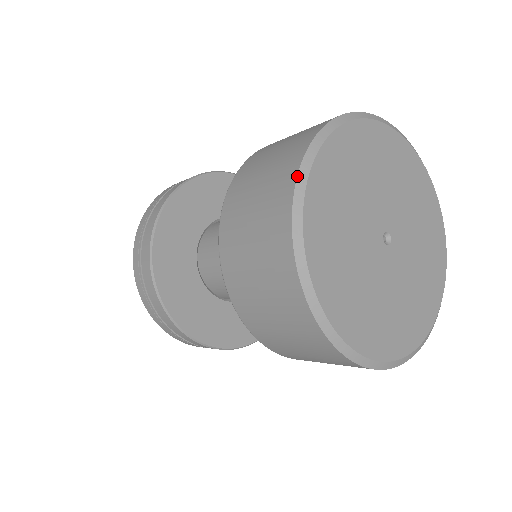
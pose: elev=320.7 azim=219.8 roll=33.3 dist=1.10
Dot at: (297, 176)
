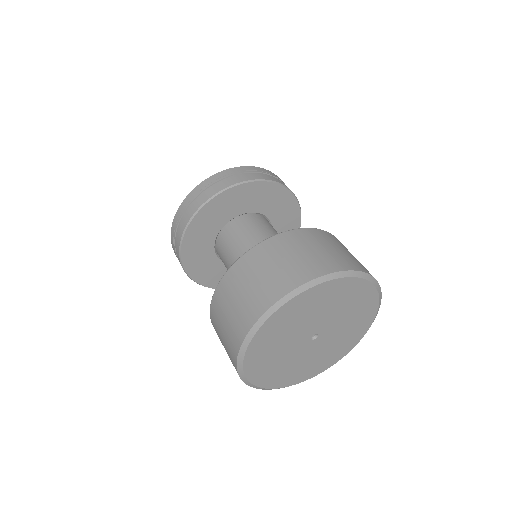
Dot at: (248, 332)
